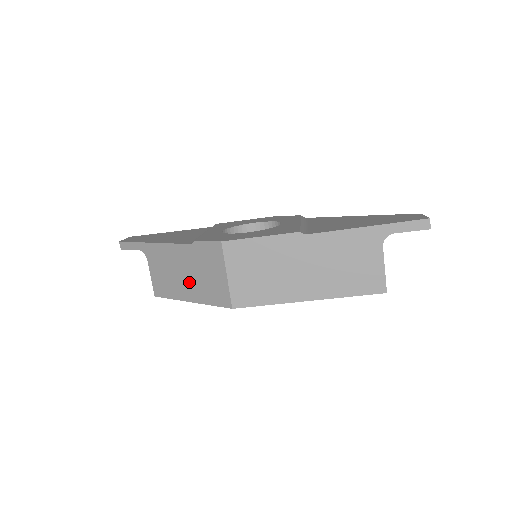
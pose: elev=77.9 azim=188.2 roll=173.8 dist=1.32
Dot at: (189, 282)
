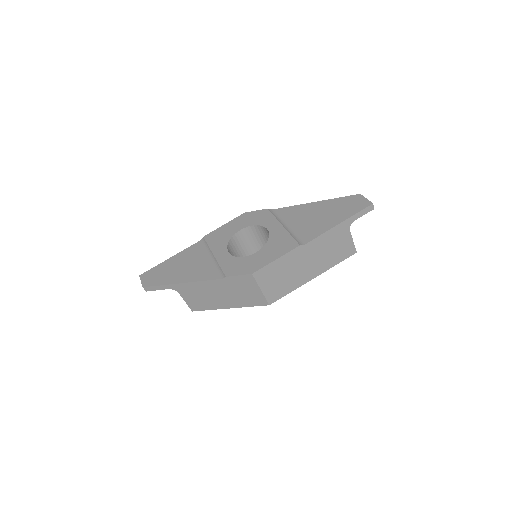
Dot at: (226, 299)
